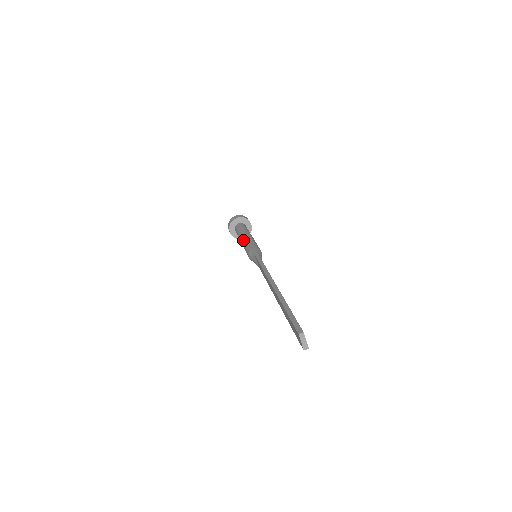
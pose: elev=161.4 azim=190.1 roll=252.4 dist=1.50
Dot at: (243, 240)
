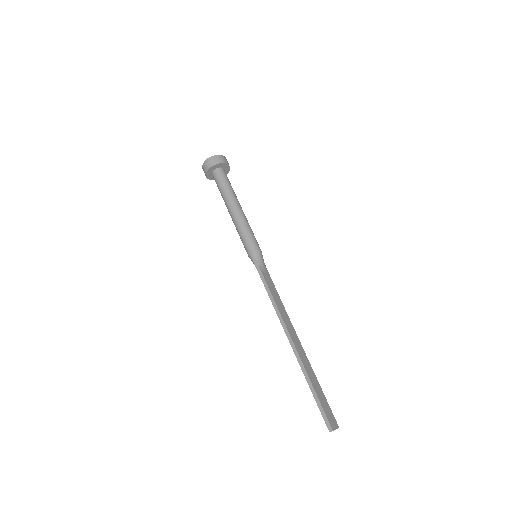
Dot at: (233, 222)
